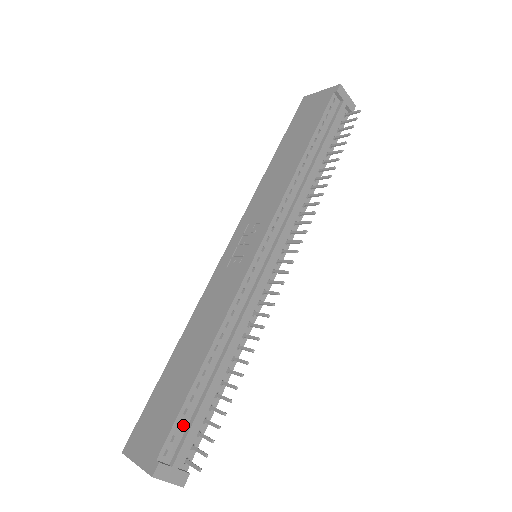
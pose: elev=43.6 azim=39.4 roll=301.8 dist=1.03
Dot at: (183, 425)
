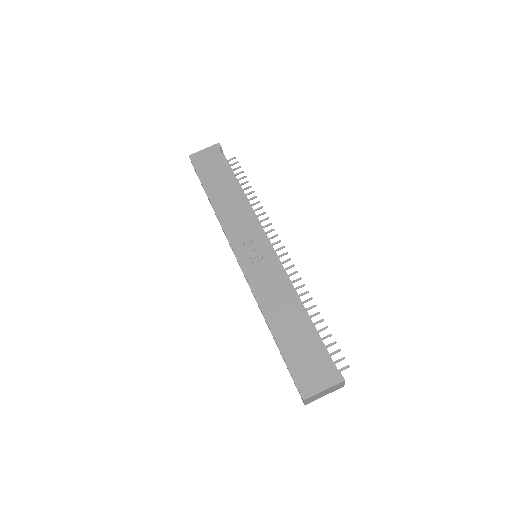
Dot at: occluded
